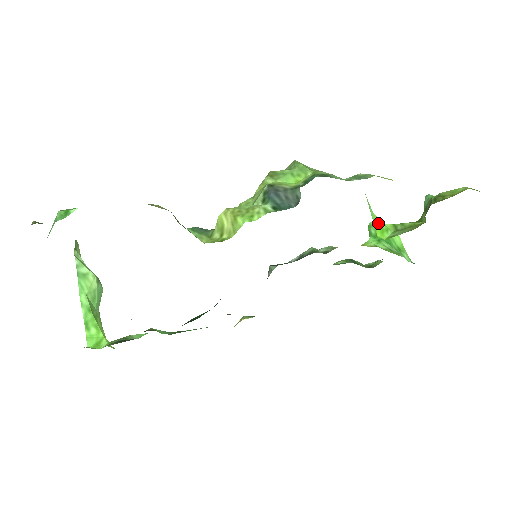
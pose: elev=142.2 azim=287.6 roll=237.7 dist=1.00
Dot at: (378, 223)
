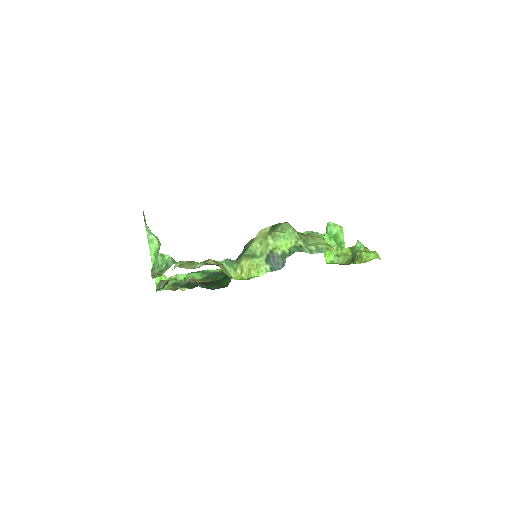
Dot at: occluded
